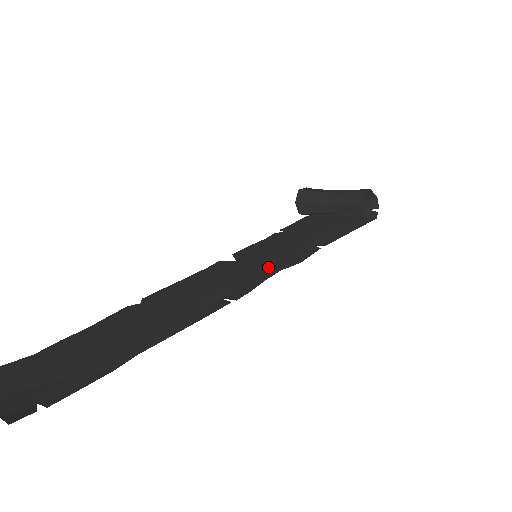
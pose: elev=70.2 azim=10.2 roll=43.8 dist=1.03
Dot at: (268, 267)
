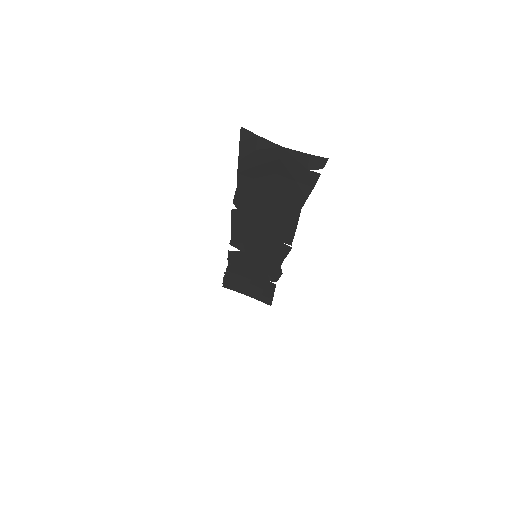
Dot at: (272, 261)
